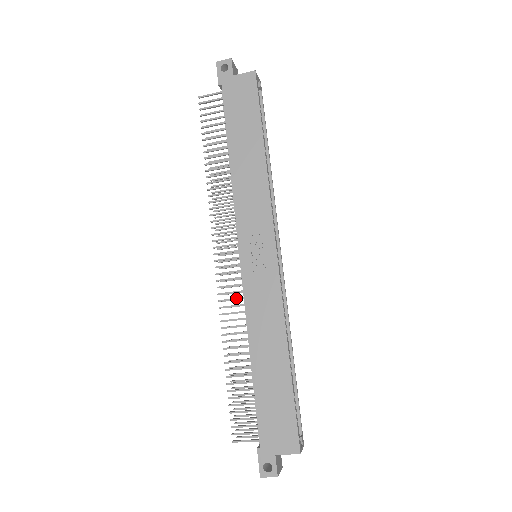
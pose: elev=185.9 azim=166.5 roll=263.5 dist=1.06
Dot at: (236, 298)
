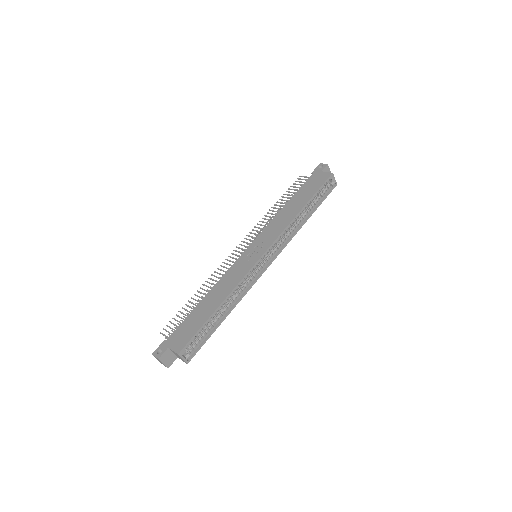
Dot at: (228, 268)
